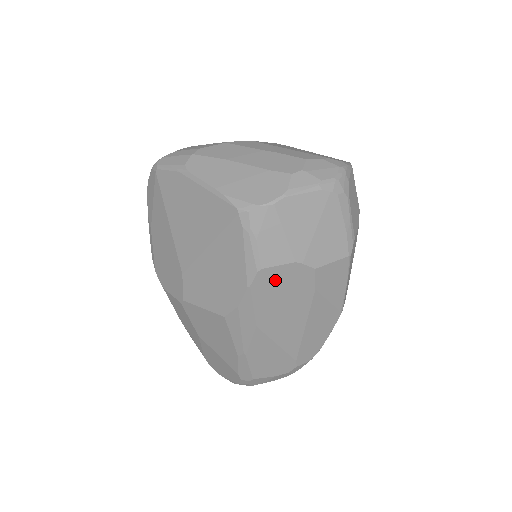
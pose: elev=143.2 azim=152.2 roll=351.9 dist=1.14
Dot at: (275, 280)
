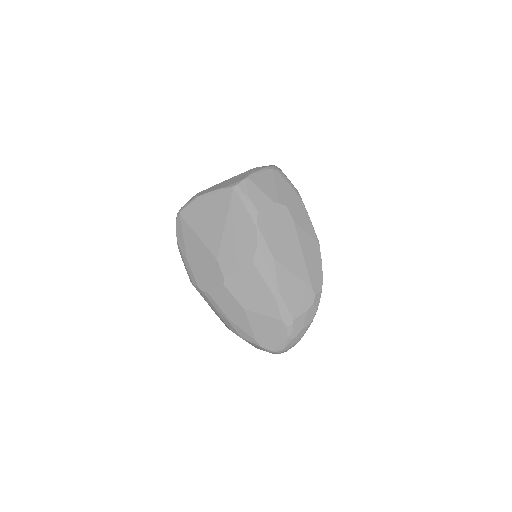
Dot at: (269, 218)
